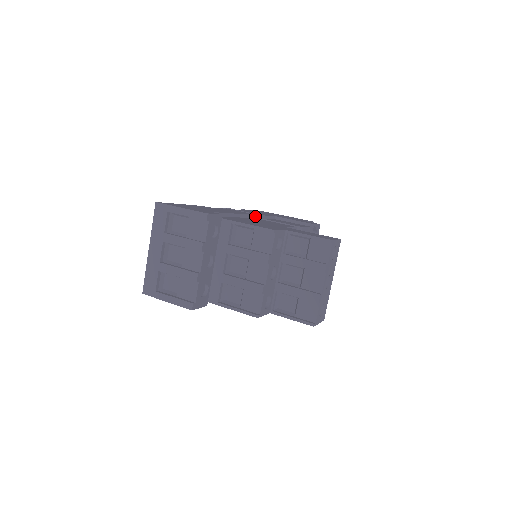
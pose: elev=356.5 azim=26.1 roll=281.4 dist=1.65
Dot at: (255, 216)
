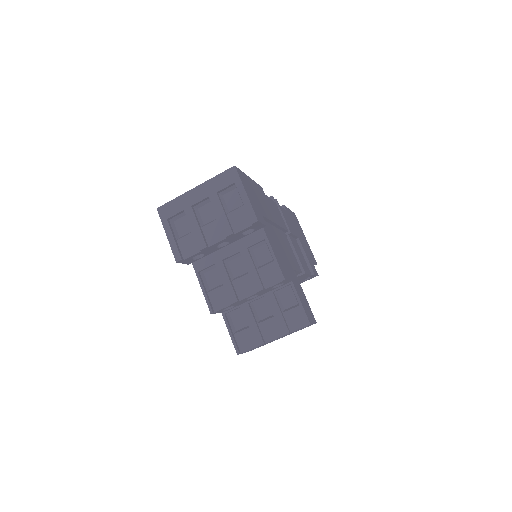
Dot at: (286, 231)
